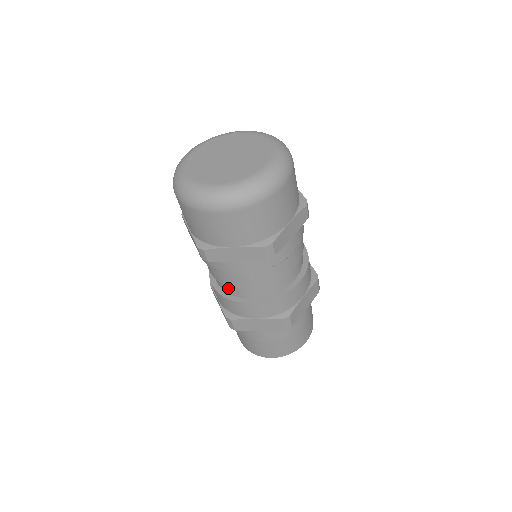
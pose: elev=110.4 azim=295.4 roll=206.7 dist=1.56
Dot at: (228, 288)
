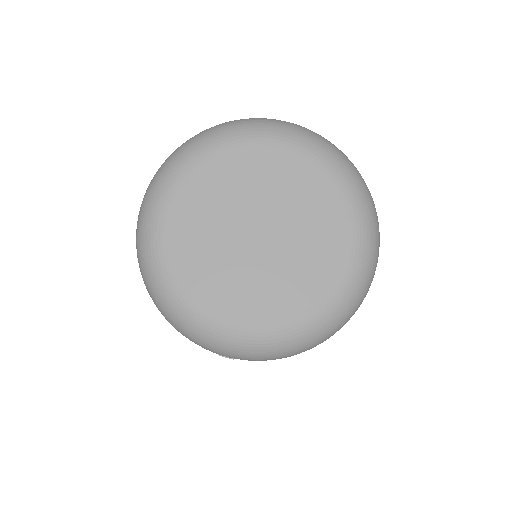
Dot at: occluded
